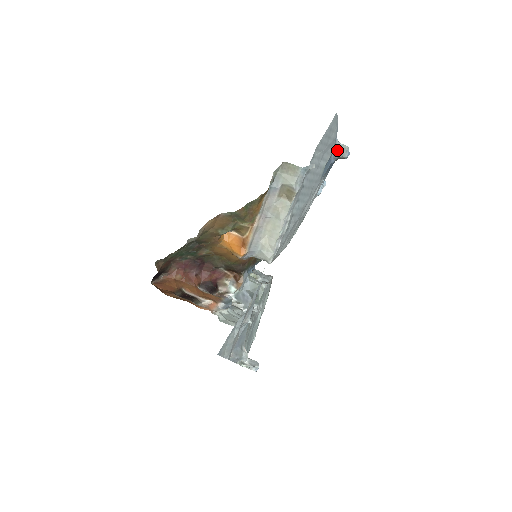
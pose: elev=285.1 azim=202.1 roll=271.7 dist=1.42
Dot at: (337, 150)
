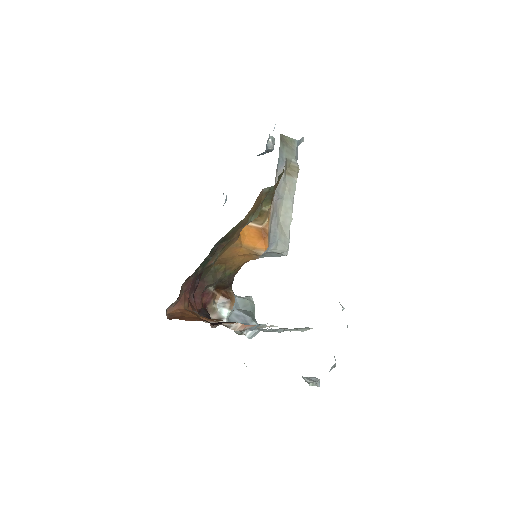
Dot at: (268, 141)
